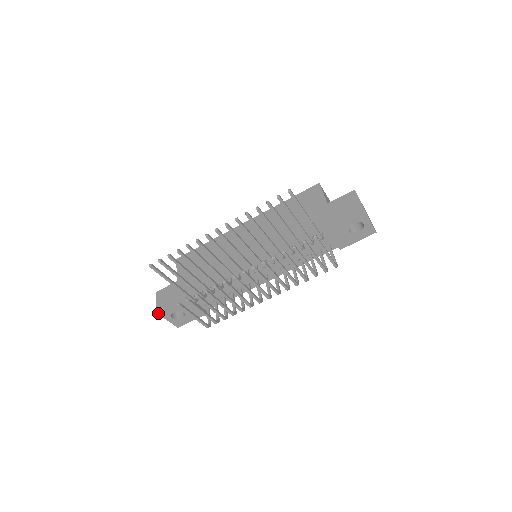
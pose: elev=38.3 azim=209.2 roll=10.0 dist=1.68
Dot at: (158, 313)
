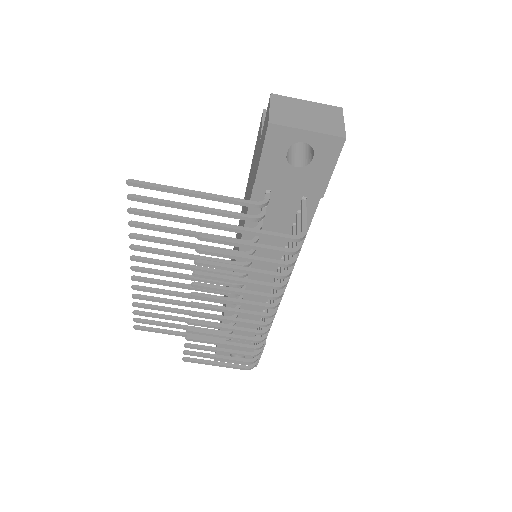
Dot at: (217, 360)
